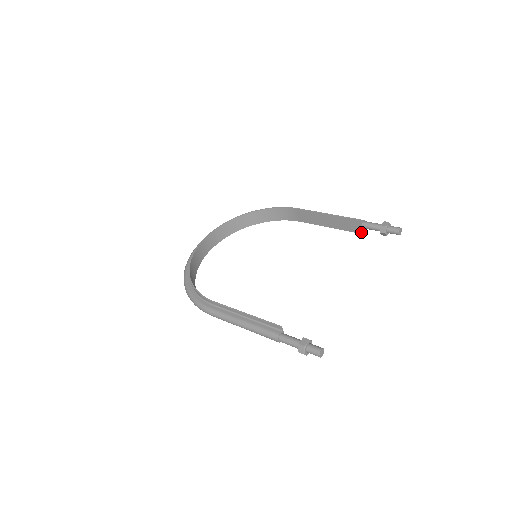
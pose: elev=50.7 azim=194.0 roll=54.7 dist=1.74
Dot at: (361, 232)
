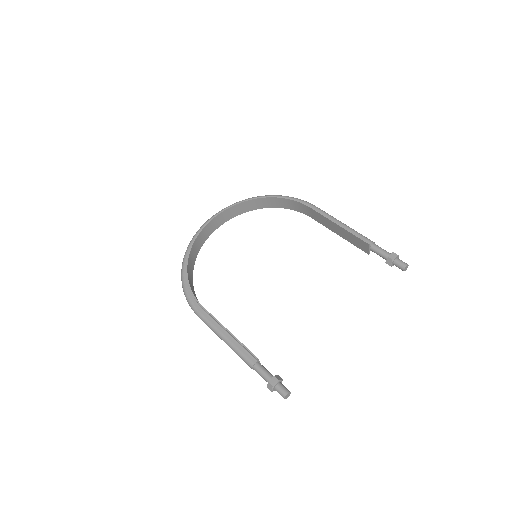
Dot at: (368, 253)
